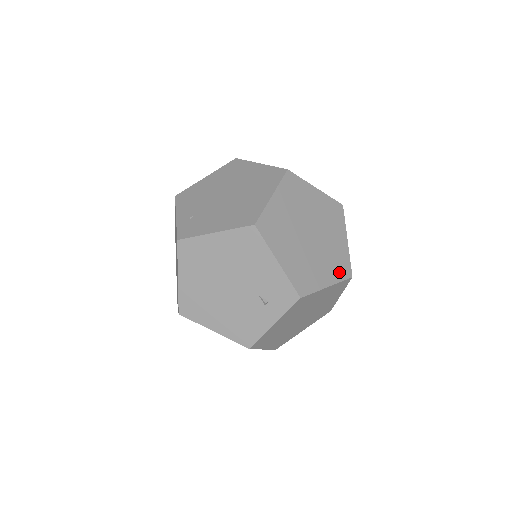
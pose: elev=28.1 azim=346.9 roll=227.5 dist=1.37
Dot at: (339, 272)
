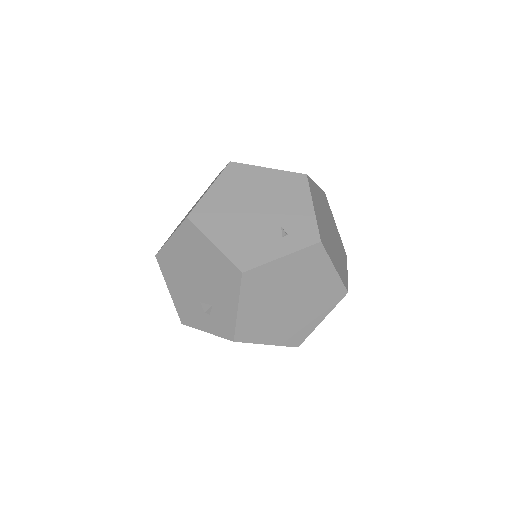
Dot at: (342, 275)
